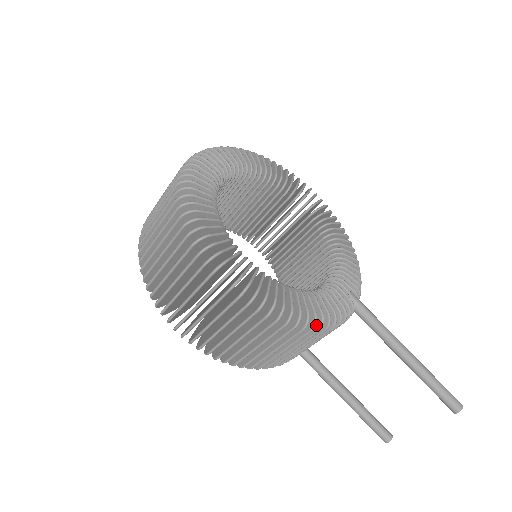
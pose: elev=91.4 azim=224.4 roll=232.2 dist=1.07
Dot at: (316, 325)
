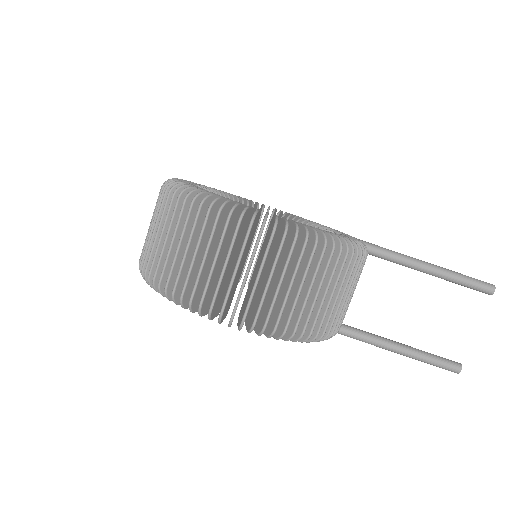
Dot at: occluded
